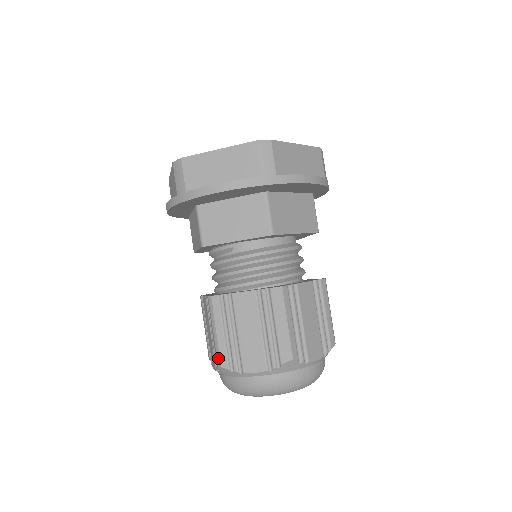
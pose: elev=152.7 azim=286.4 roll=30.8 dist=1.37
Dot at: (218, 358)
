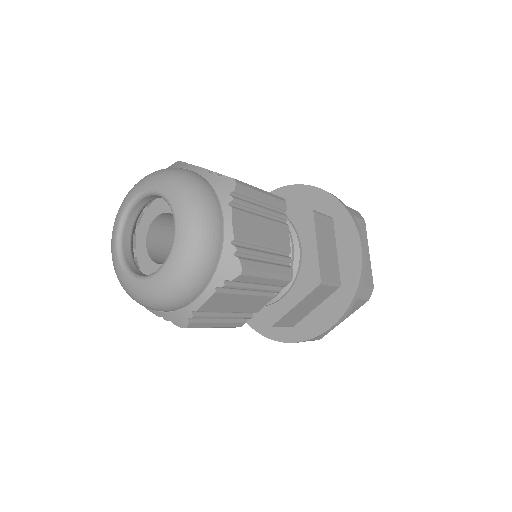
Dot at: occluded
